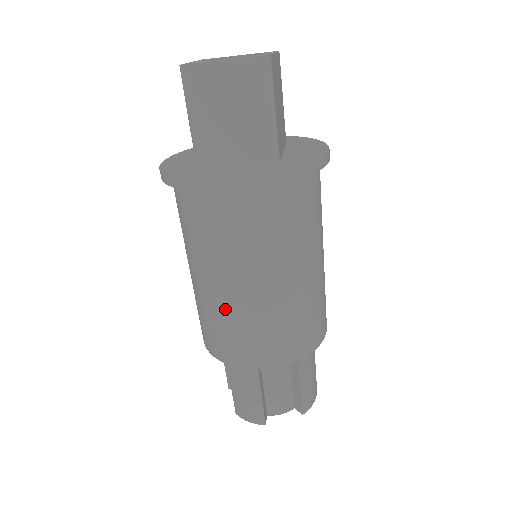
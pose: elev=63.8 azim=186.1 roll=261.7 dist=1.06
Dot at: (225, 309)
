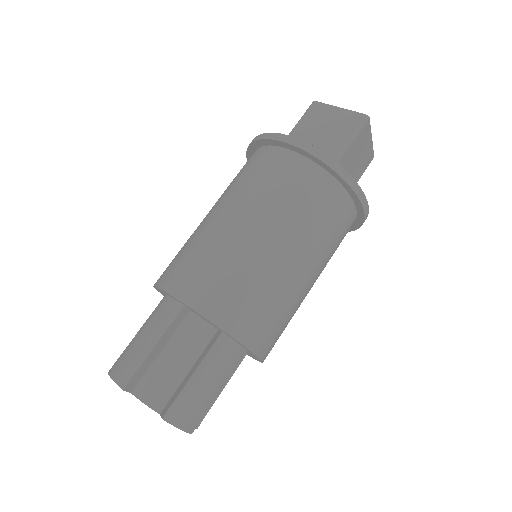
Dot at: (206, 234)
